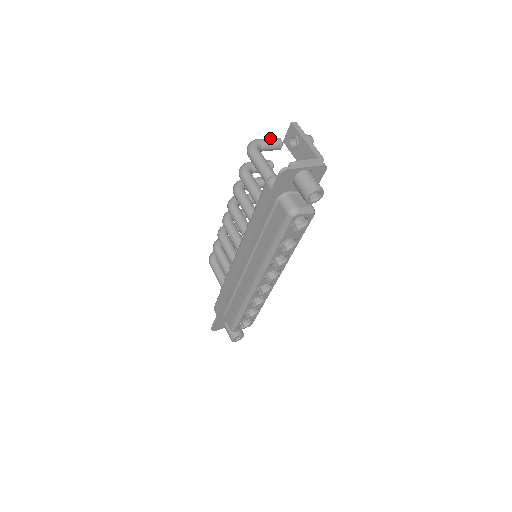
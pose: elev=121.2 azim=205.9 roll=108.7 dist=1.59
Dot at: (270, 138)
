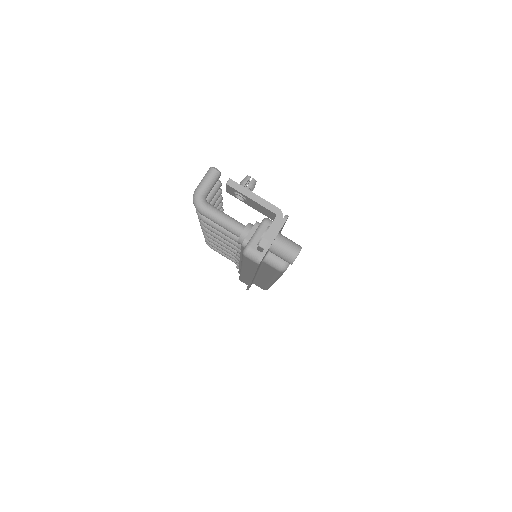
Dot at: (206, 178)
